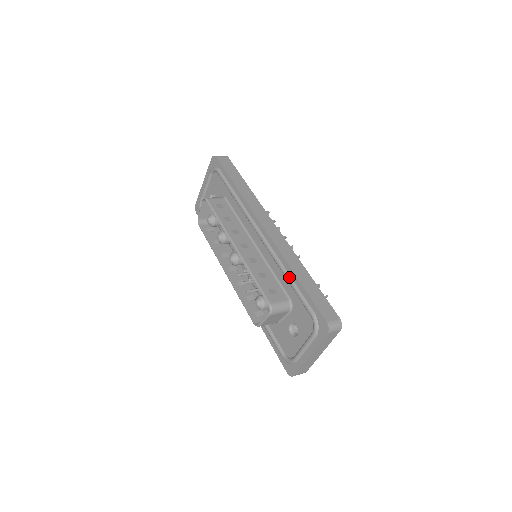
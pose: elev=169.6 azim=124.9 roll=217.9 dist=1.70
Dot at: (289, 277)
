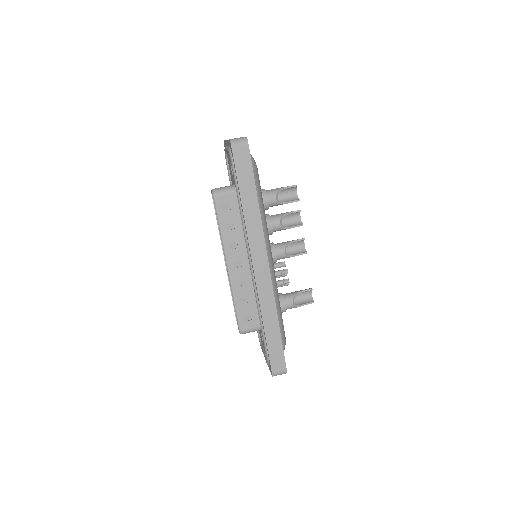
Dot at: (261, 321)
